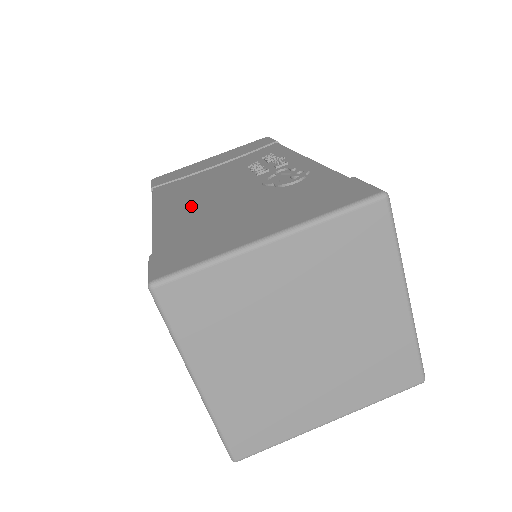
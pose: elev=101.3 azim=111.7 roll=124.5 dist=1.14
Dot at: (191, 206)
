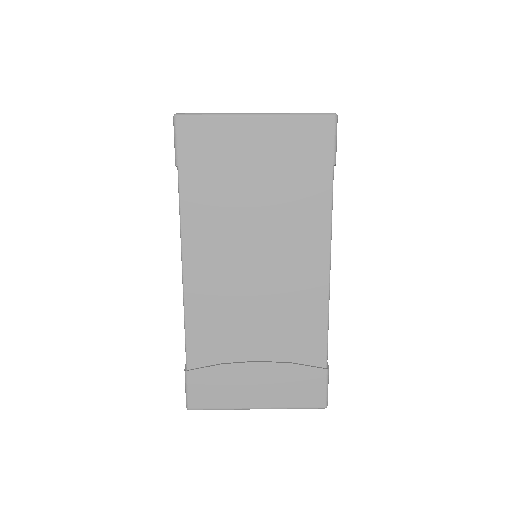
Dot at: occluded
